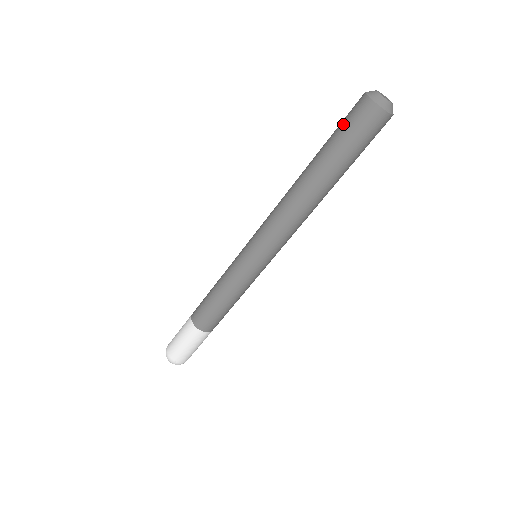
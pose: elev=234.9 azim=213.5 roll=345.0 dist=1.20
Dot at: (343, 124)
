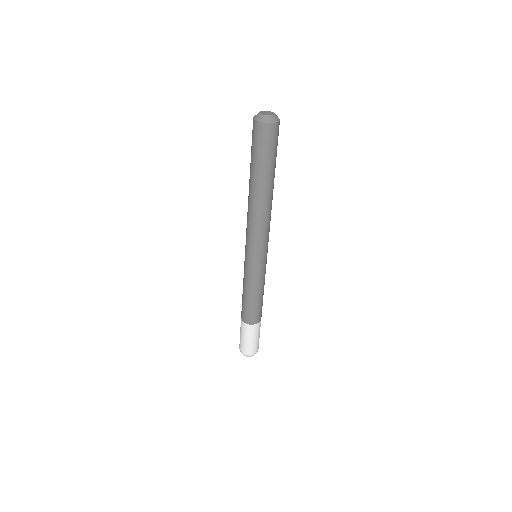
Dot at: occluded
